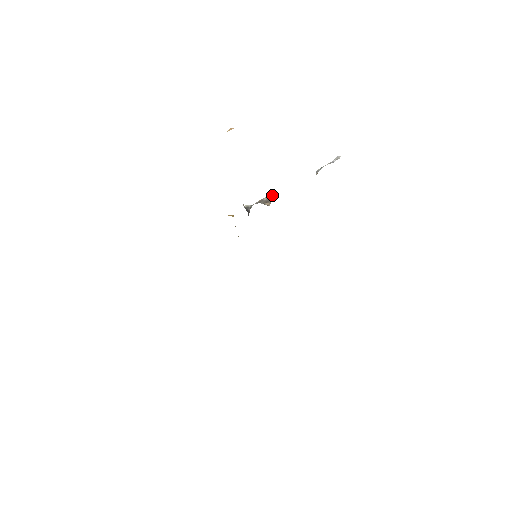
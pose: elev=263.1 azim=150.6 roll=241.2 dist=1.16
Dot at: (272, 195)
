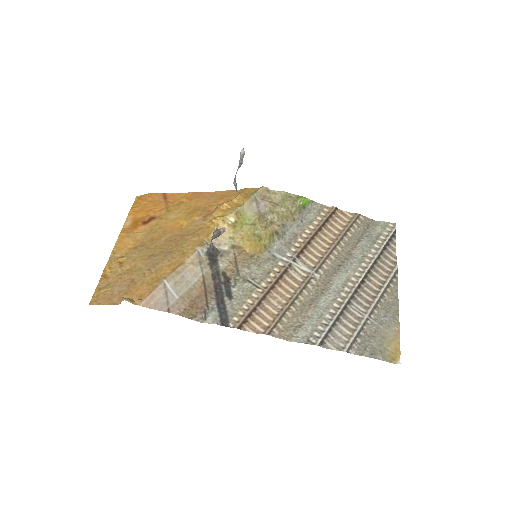
Dot at: (216, 231)
